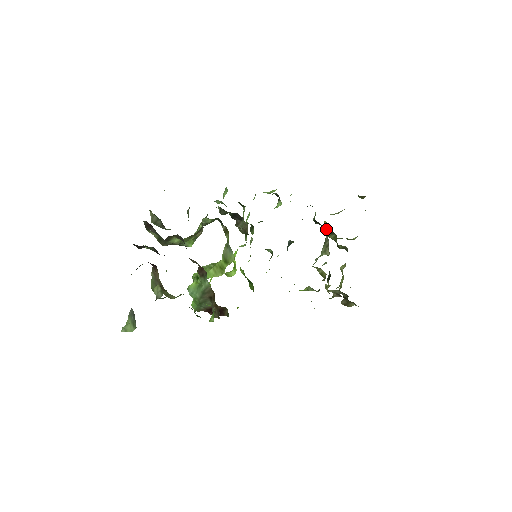
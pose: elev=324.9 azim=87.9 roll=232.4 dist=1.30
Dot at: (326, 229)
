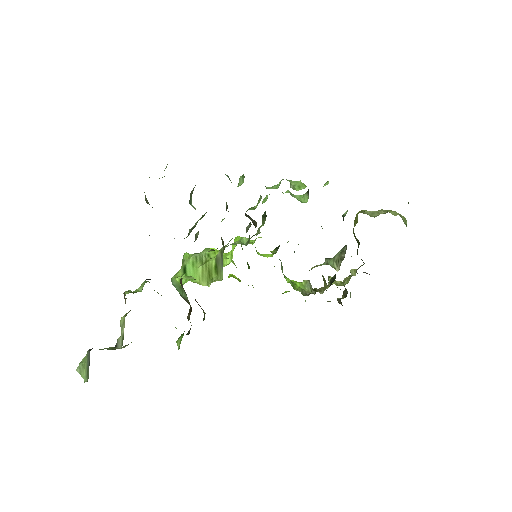
Dot at: occluded
